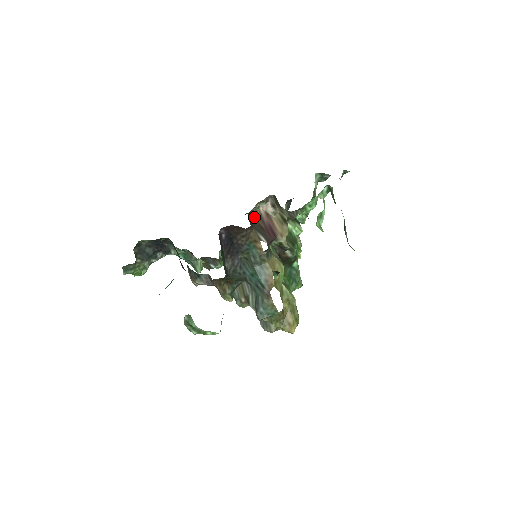
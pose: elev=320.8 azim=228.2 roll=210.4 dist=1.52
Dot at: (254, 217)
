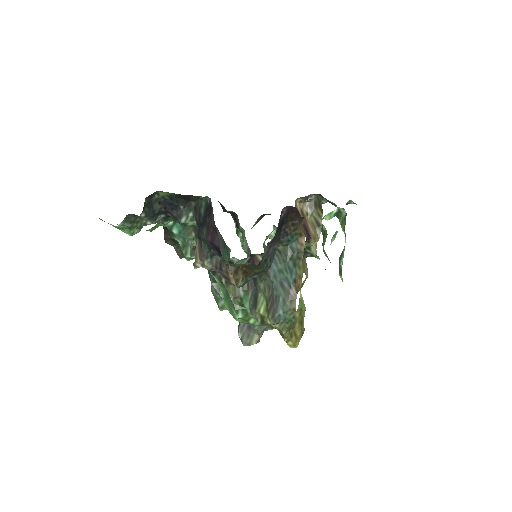
Dot at: occluded
